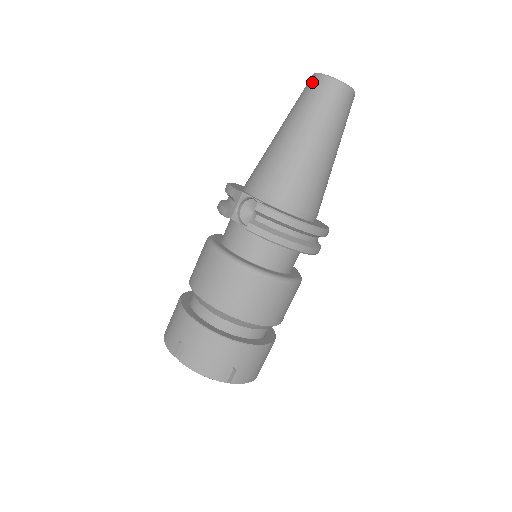
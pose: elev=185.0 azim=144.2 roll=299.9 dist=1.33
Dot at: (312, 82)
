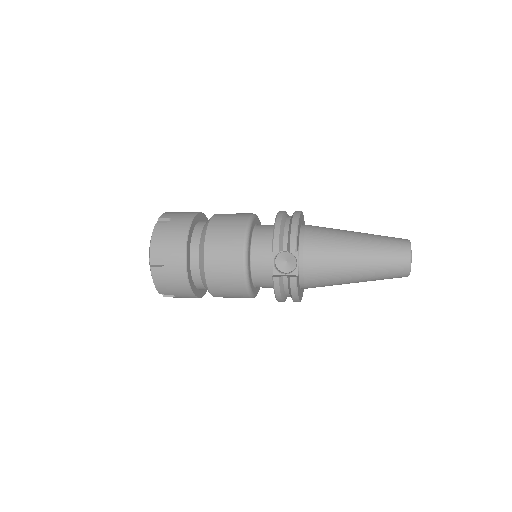
Dot at: (403, 254)
